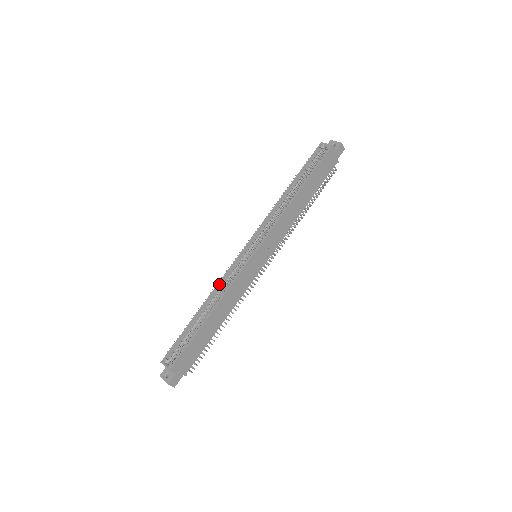
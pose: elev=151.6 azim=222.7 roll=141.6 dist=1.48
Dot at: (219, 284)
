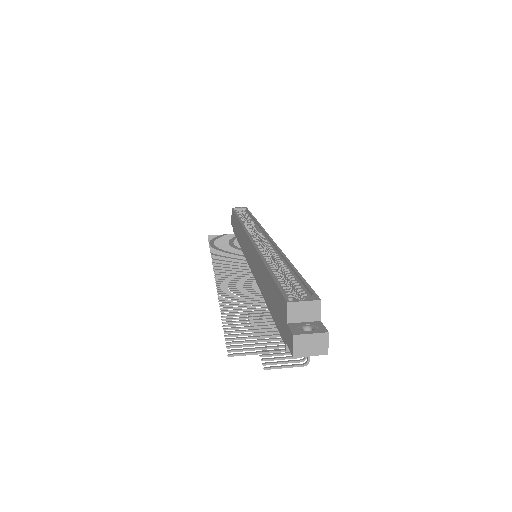
Dot at: (259, 251)
